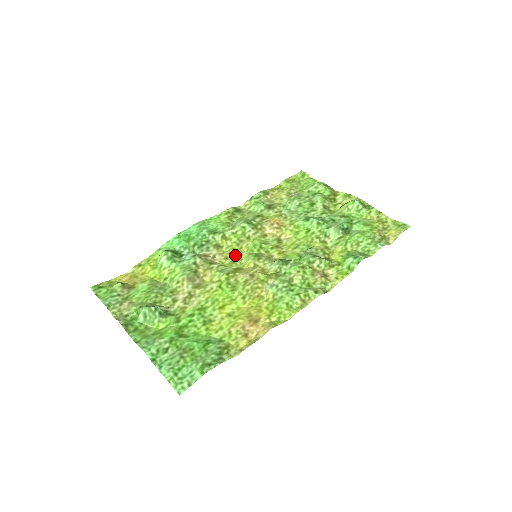
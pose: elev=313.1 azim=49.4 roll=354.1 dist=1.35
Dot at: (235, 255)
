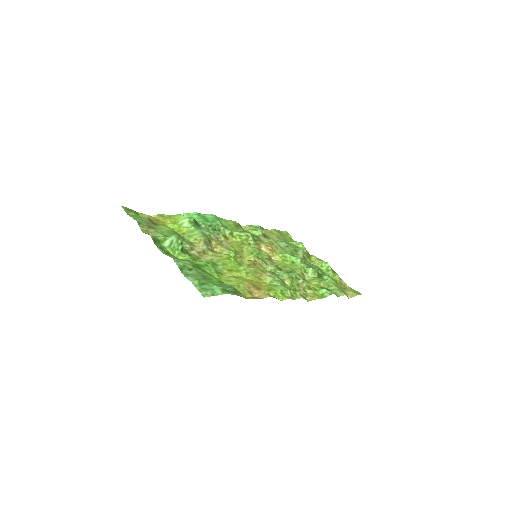
Dot at: (238, 249)
